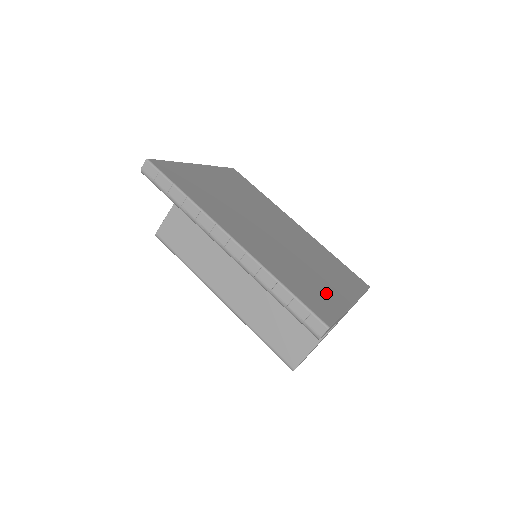
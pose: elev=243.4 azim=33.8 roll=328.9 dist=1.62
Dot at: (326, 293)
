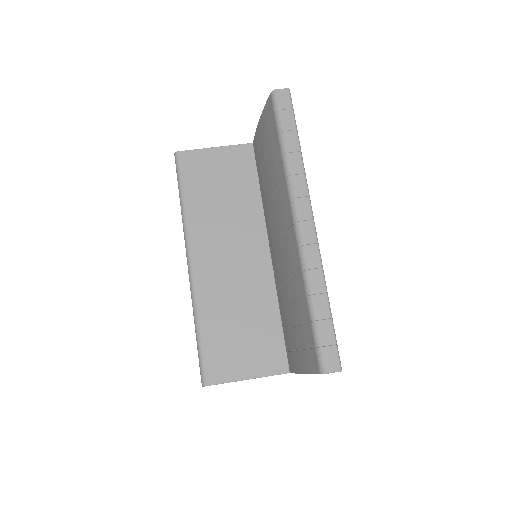
Dot at: occluded
